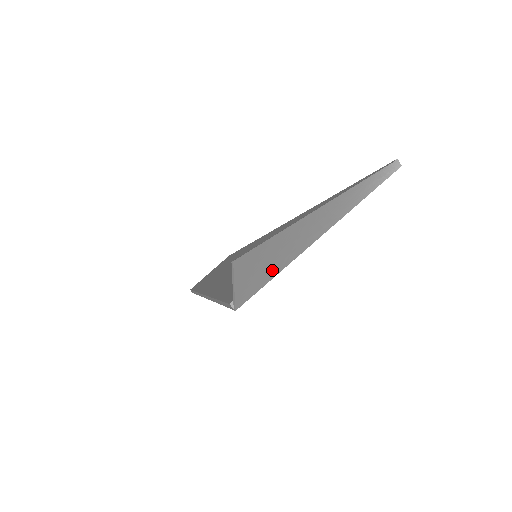
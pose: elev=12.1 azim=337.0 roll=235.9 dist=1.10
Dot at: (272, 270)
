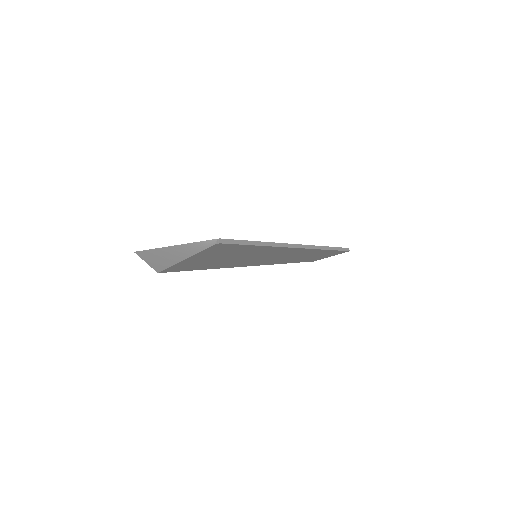
Dot at: (164, 264)
